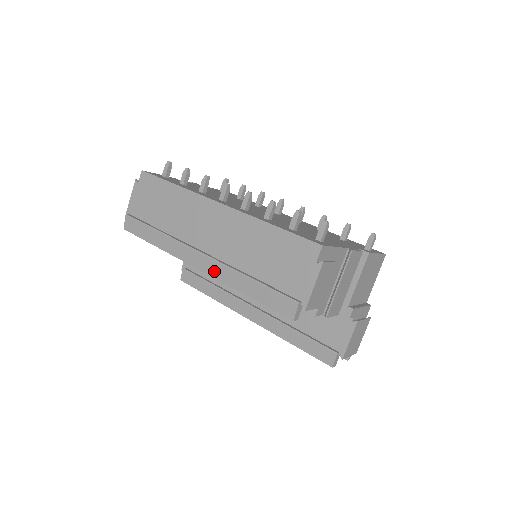
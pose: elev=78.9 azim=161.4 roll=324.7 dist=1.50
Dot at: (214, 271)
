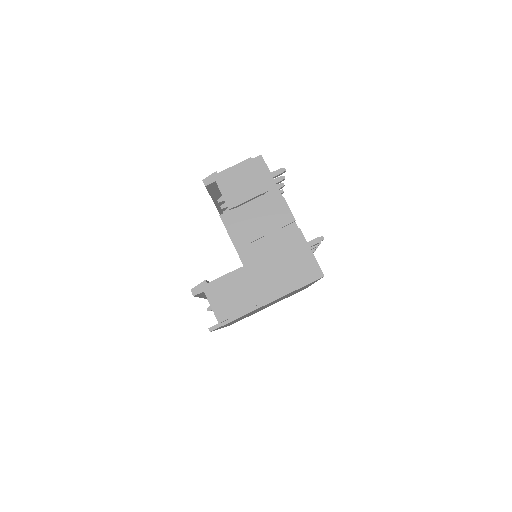
Dot at: occluded
